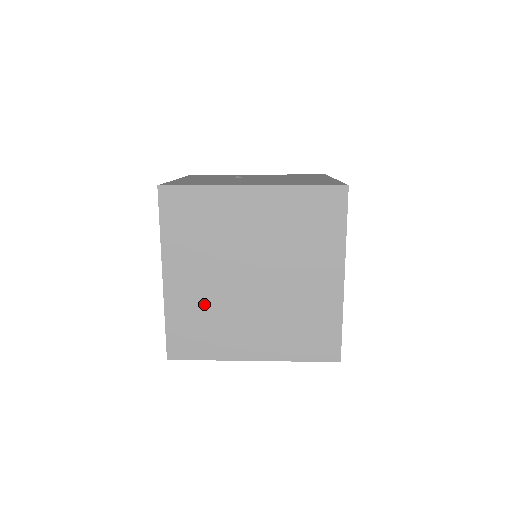
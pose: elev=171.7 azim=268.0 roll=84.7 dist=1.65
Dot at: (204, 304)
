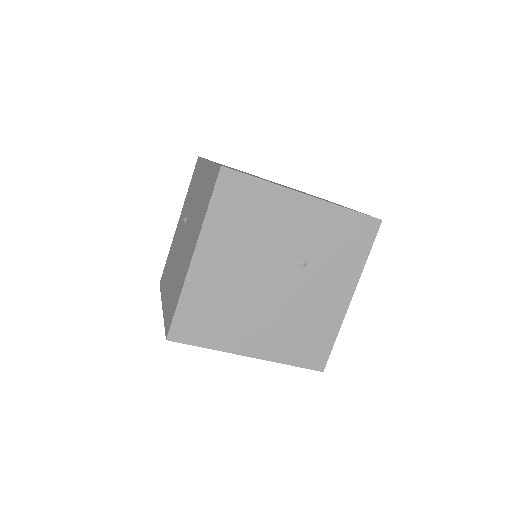
Dot at: occluded
